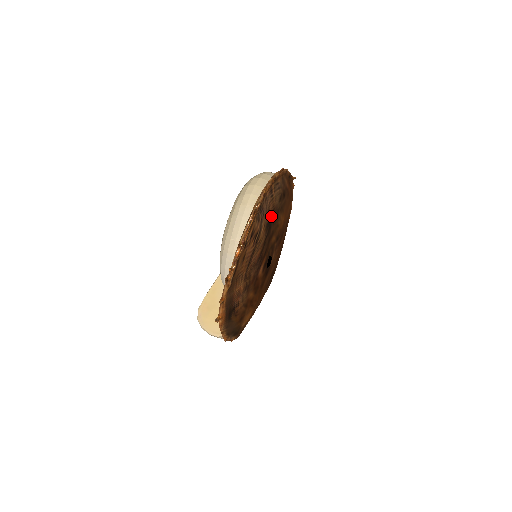
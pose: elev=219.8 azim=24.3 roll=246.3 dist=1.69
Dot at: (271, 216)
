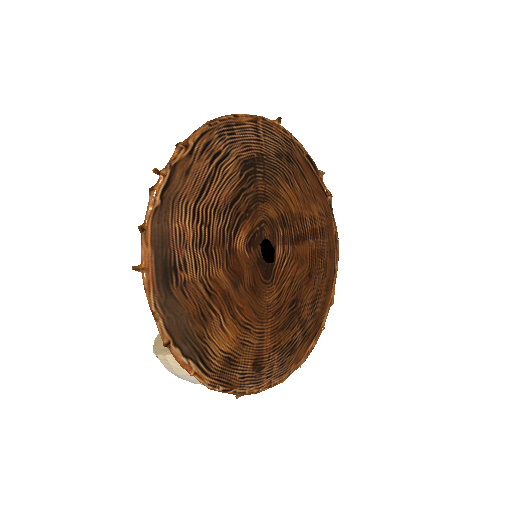
Dot at: (255, 159)
